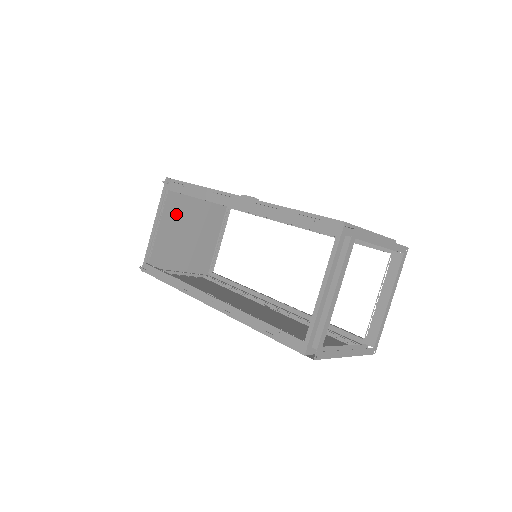
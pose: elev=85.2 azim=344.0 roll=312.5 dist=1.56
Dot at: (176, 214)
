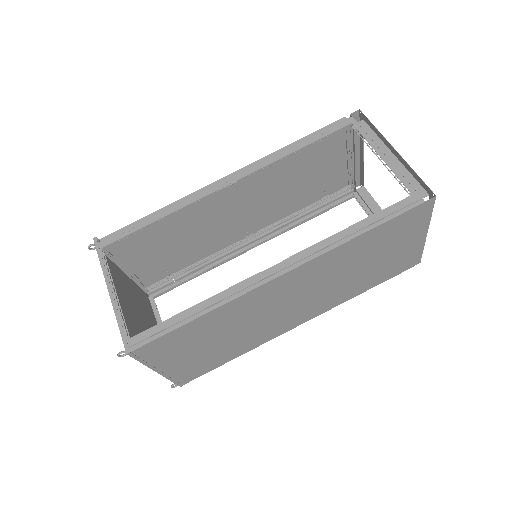
Dot at: (119, 288)
